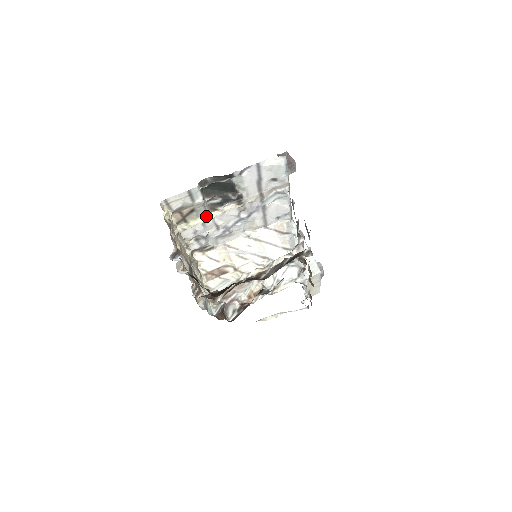
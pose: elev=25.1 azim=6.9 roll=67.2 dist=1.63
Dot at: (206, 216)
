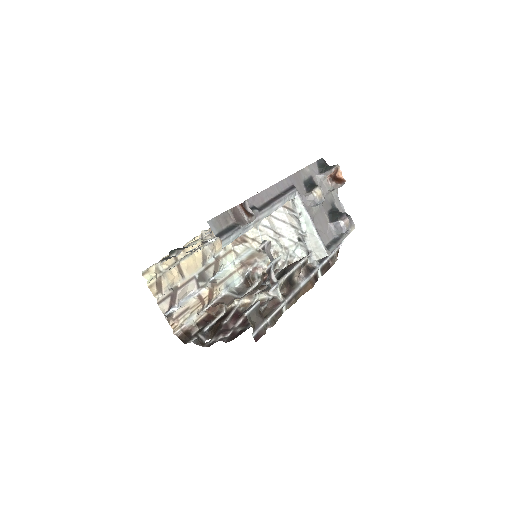
Dot at: (194, 243)
